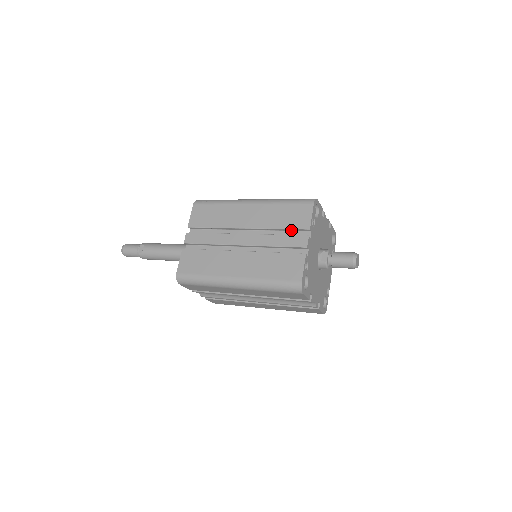
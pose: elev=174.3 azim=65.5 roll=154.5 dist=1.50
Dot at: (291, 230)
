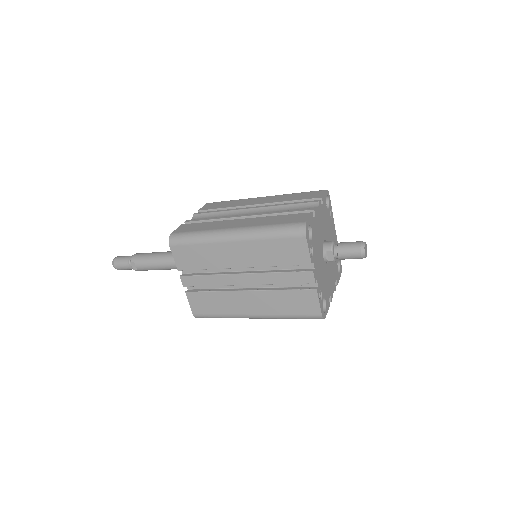
Dot at: (290, 263)
